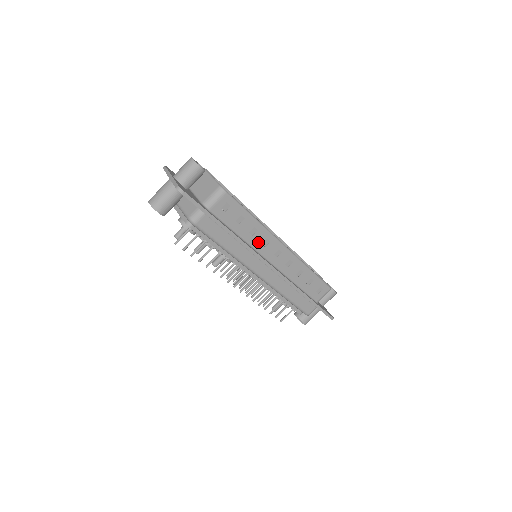
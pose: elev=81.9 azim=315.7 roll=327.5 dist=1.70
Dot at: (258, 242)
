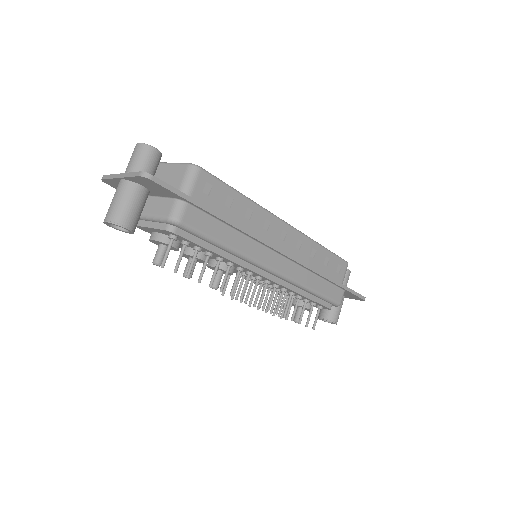
Dot at: (258, 227)
